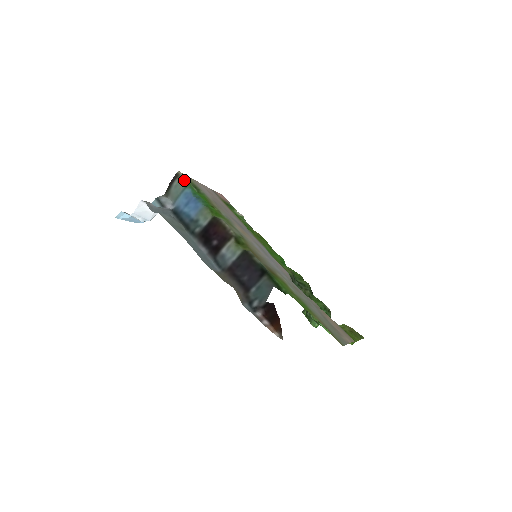
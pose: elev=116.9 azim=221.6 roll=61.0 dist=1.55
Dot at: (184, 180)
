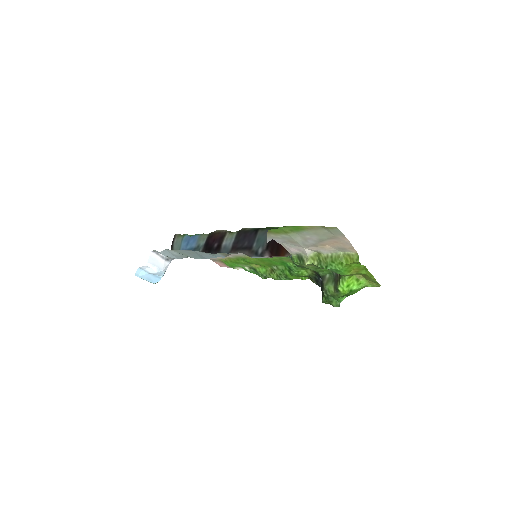
Dot at: (181, 235)
